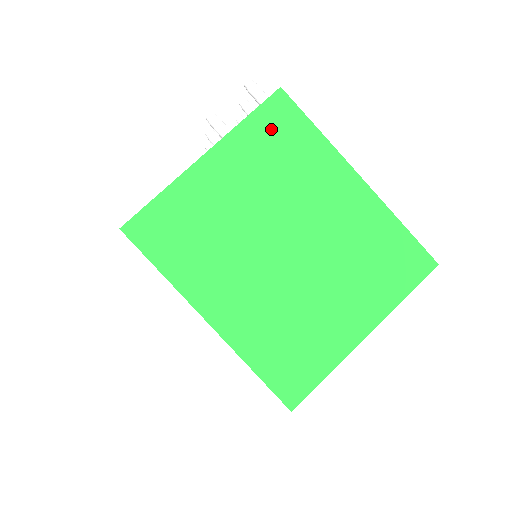
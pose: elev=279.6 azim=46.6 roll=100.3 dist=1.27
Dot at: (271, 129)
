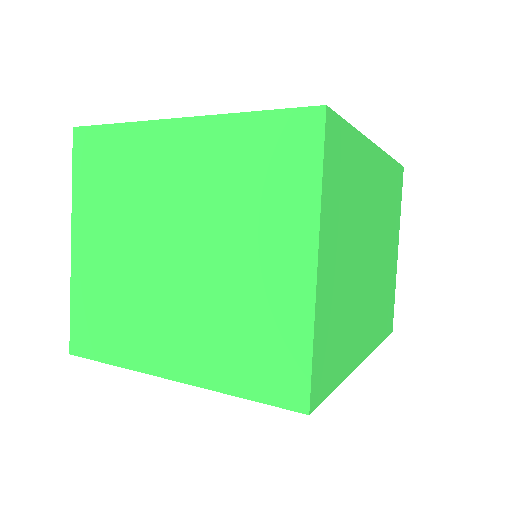
Dot at: (92, 167)
